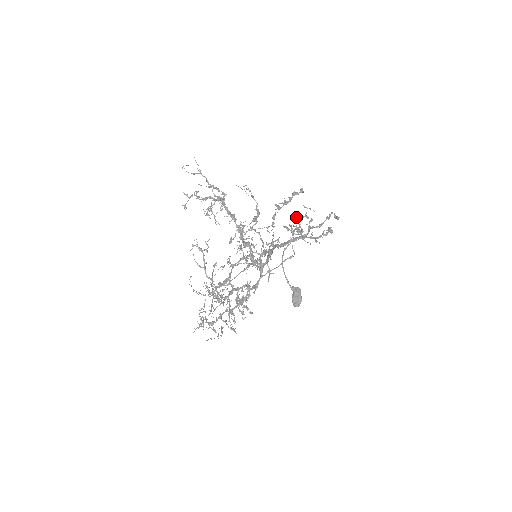
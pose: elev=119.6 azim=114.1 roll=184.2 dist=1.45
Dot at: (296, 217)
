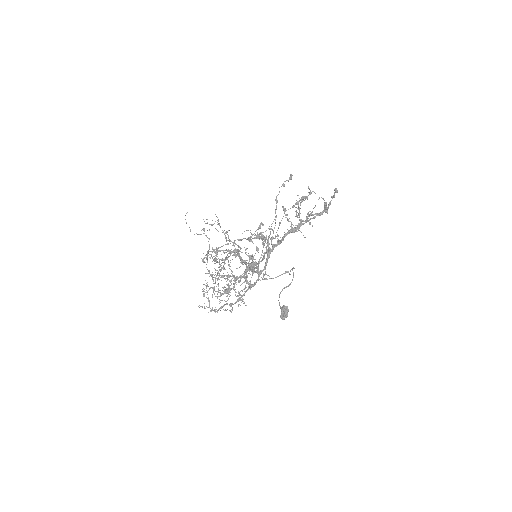
Dot at: (298, 195)
